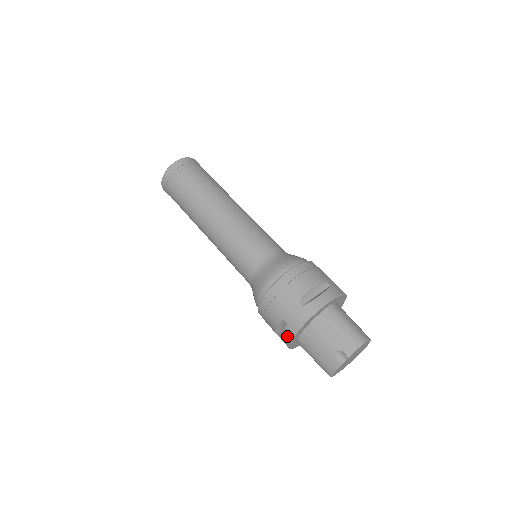
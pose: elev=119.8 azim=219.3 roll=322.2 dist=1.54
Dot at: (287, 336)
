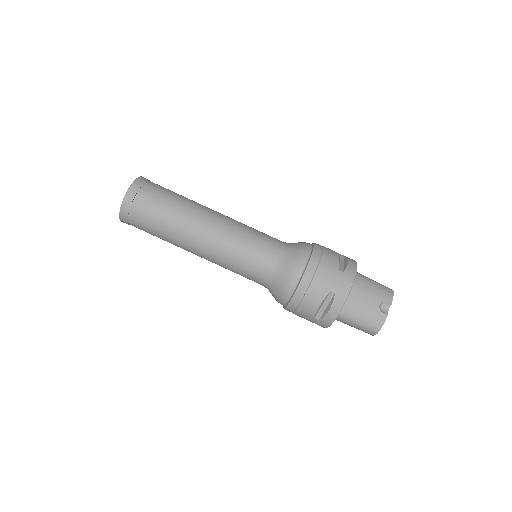
Dot at: (337, 306)
